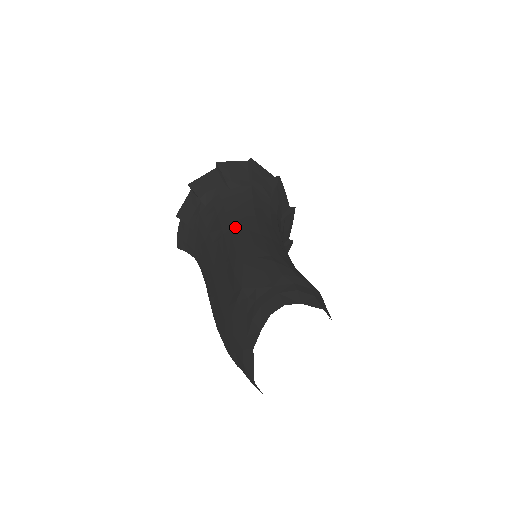
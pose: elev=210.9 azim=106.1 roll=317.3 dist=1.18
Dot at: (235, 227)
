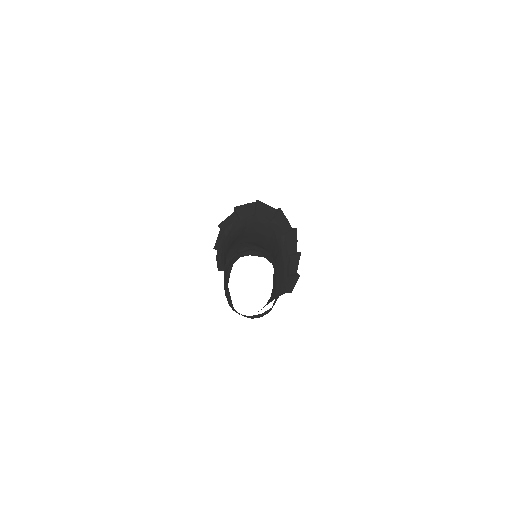
Dot at: occluded
